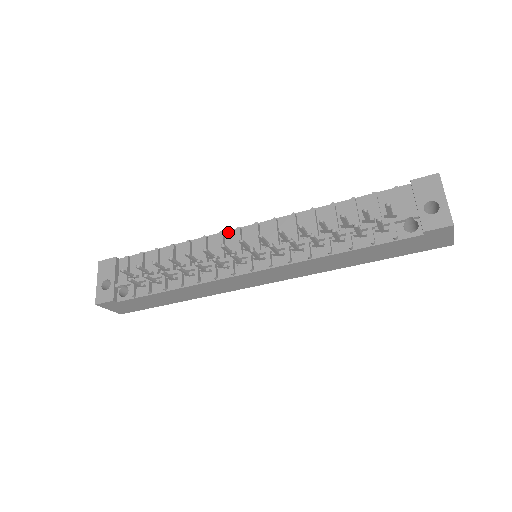
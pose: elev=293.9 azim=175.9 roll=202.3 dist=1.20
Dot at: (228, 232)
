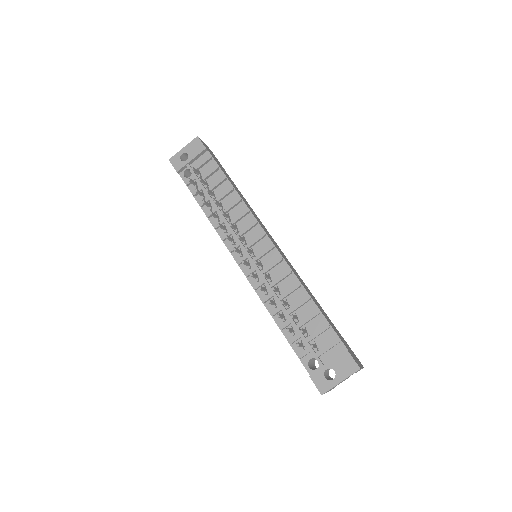
Dot at: (260, 226)
